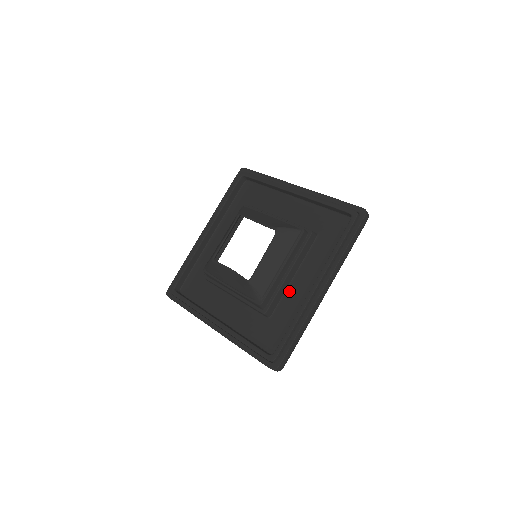
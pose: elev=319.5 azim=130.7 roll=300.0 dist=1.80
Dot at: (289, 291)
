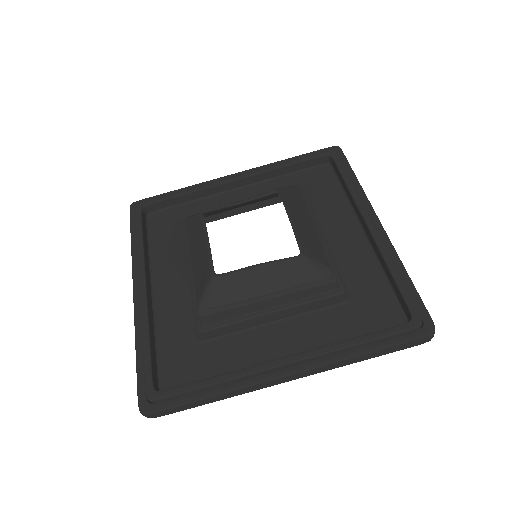
Dot at: (338, 259)
